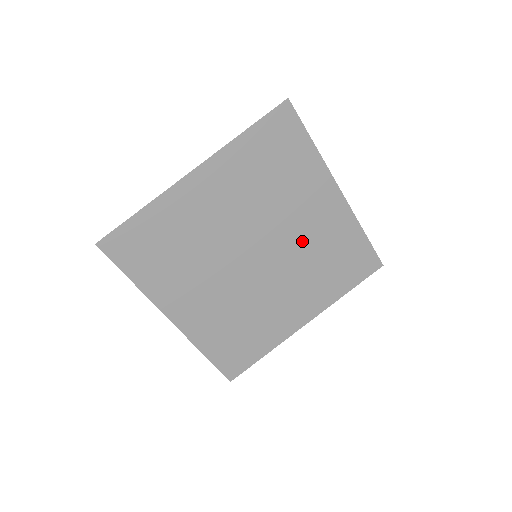
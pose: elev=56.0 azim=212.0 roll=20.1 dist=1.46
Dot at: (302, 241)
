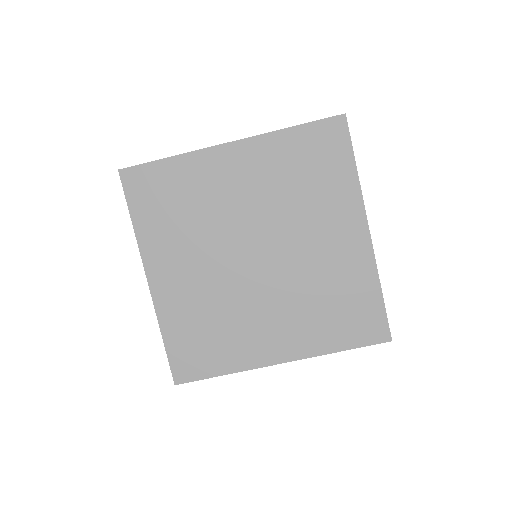
Dot at: (309, 264)
